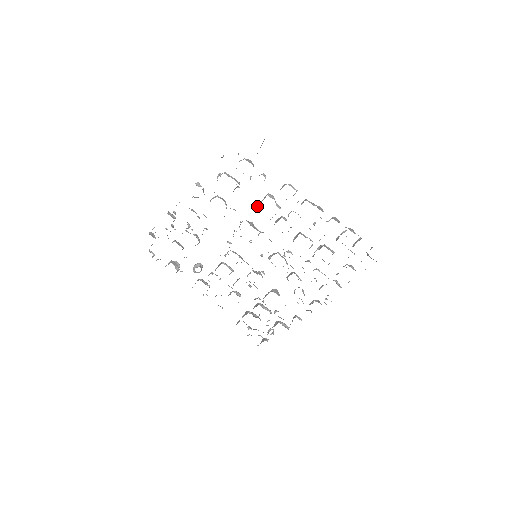
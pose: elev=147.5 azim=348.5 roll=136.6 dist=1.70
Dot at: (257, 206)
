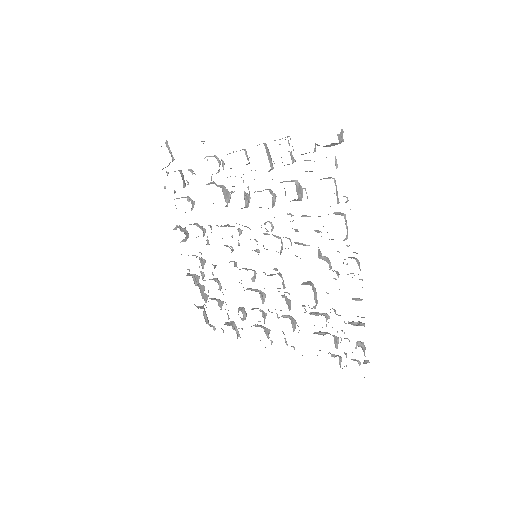
Dot at: occluded
